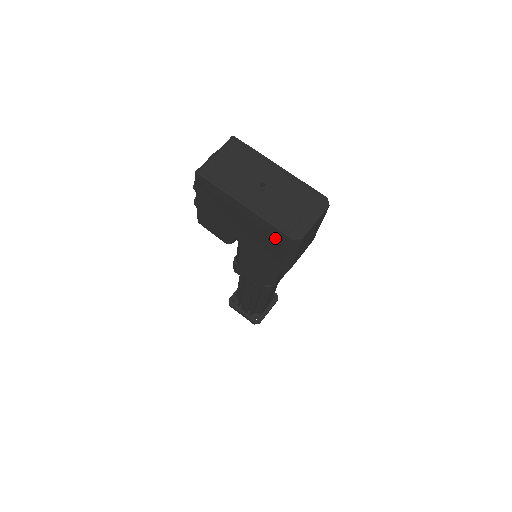
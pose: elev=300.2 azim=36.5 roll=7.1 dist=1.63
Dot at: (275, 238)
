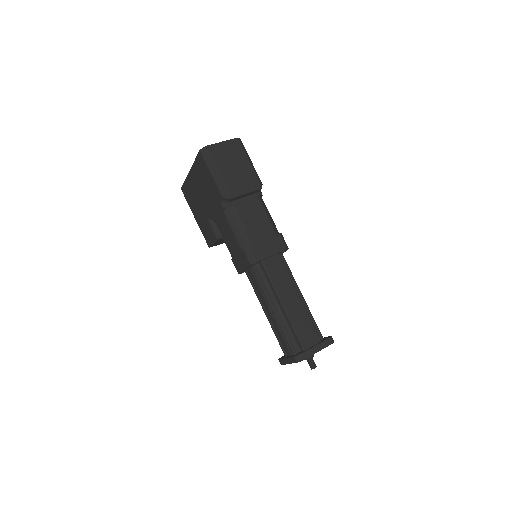
Dot at: (202, 168)
